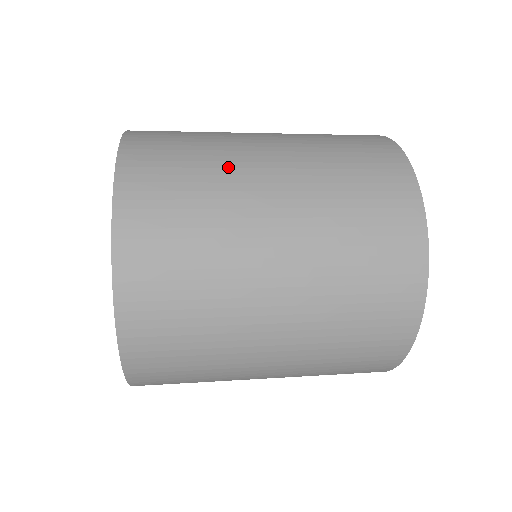
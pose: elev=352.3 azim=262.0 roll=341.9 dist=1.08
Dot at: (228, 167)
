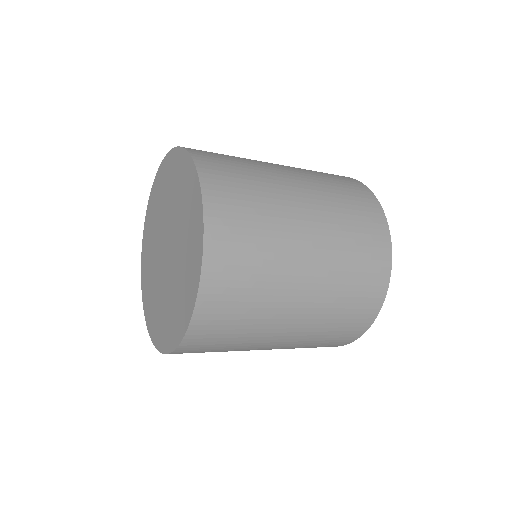
Dot at: occluded
